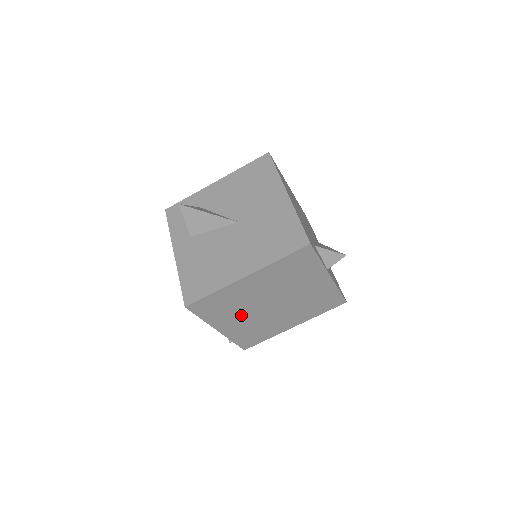
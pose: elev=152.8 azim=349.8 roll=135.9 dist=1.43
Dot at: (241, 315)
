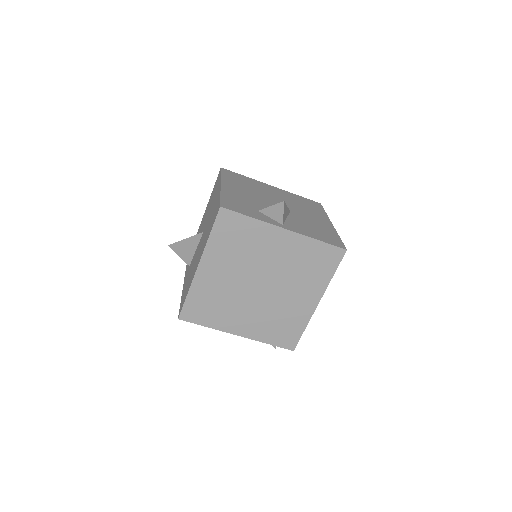
Dot at: (241, 309)
